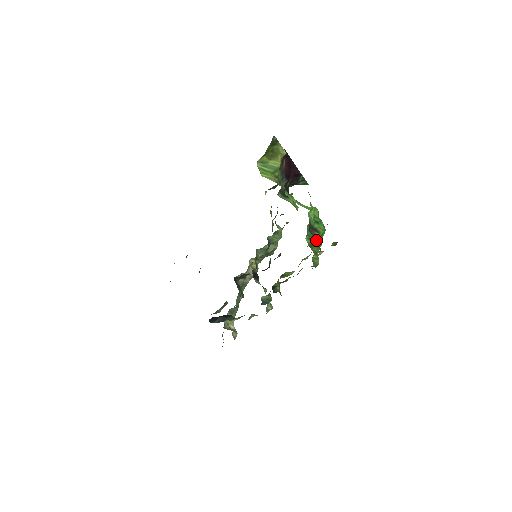
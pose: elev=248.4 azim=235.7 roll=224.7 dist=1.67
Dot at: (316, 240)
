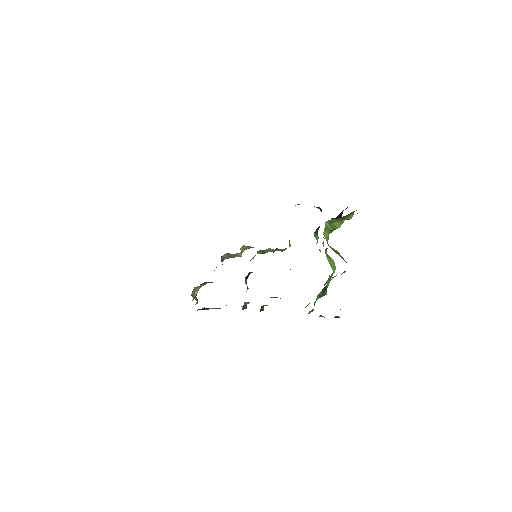
Dot at: (321, 296)
